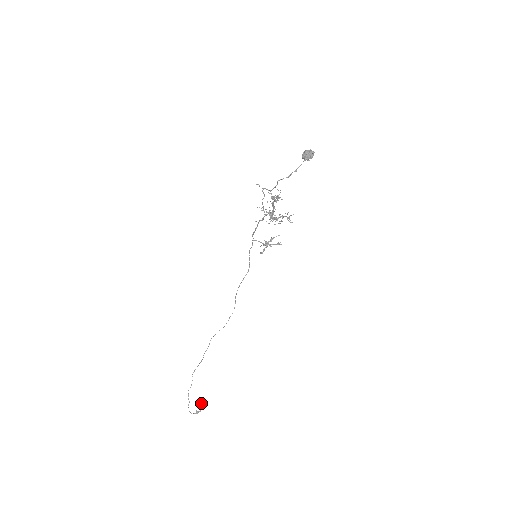
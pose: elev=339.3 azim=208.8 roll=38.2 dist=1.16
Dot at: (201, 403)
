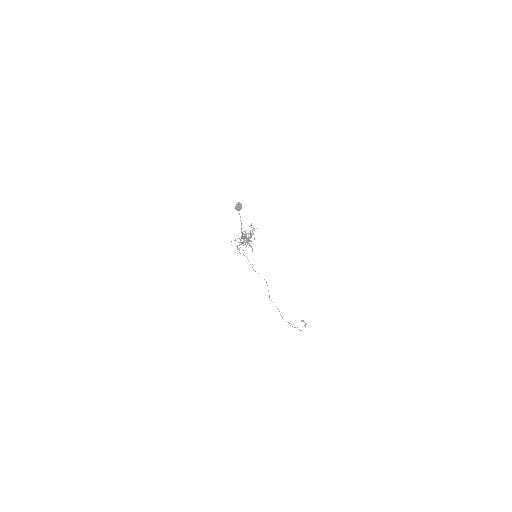
Dot at: (301, 321)
